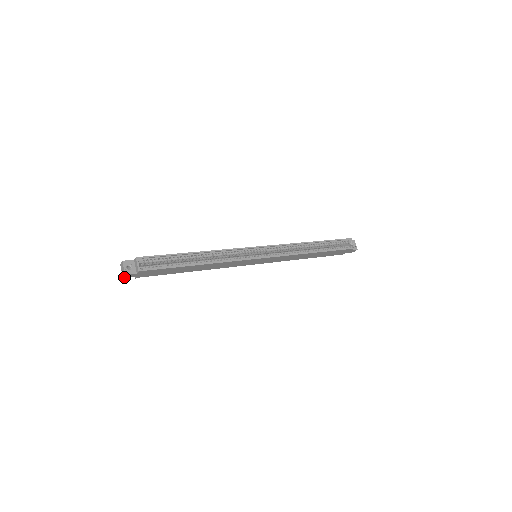
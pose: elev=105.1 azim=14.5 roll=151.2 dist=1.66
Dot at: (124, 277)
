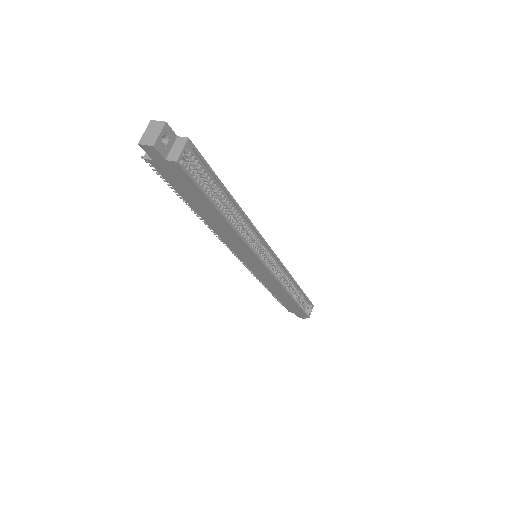
Dot at: (142, 145)
